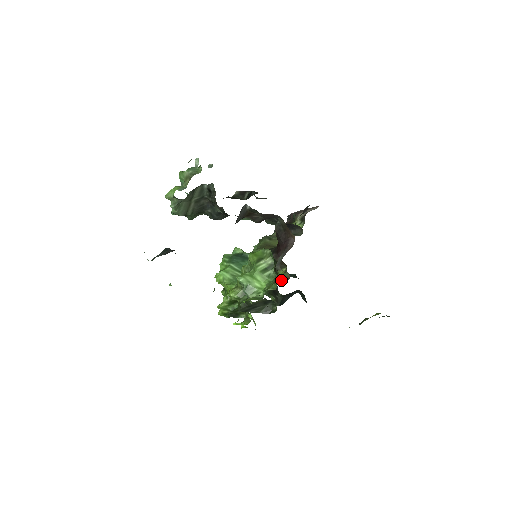
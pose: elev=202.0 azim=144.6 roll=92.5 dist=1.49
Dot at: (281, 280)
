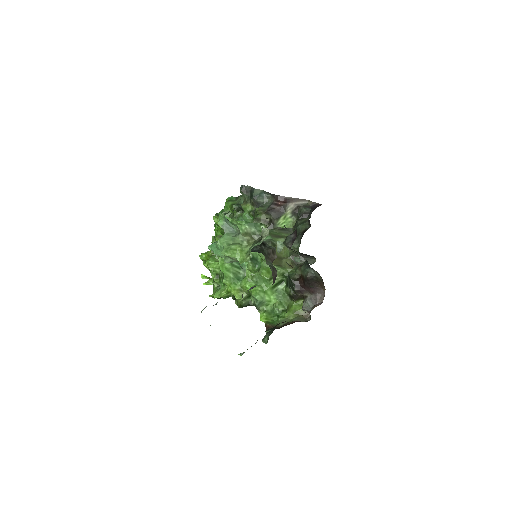
Dot at: (301, 313)
